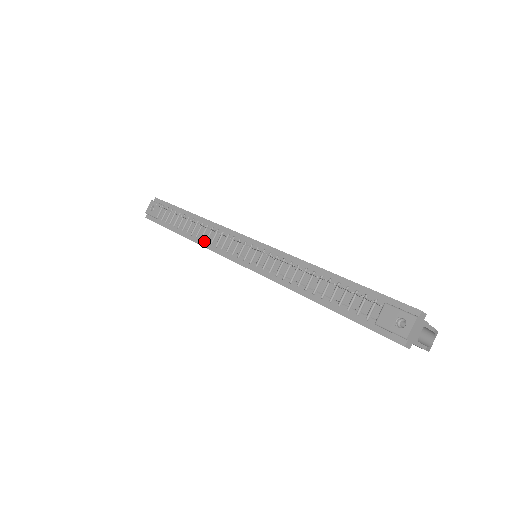
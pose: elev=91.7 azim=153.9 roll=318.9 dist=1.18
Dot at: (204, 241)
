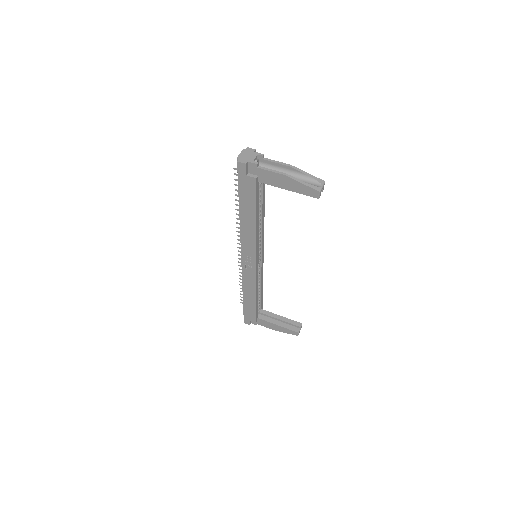
Dot at: occluded
